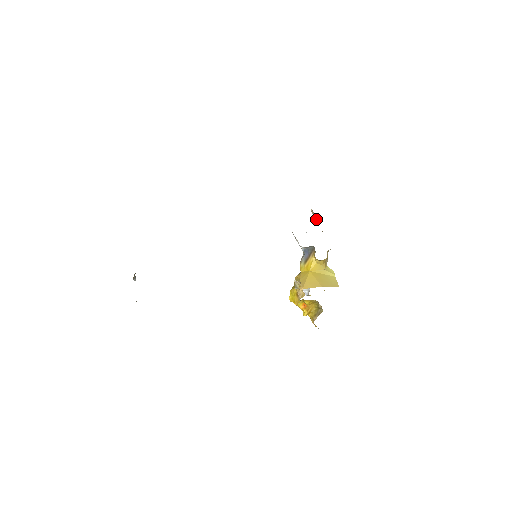
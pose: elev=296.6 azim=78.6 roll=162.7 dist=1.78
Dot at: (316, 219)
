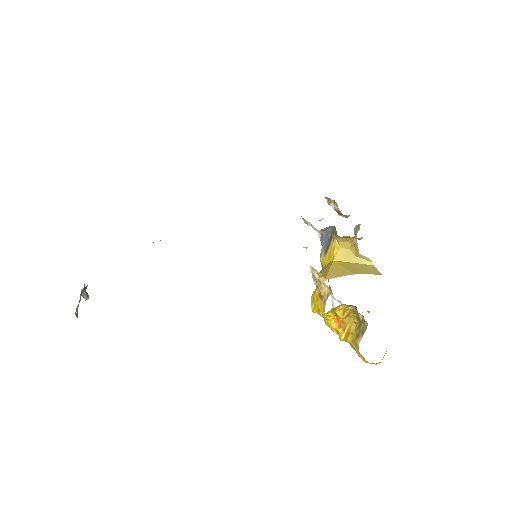
Dot at: (334, 206)
